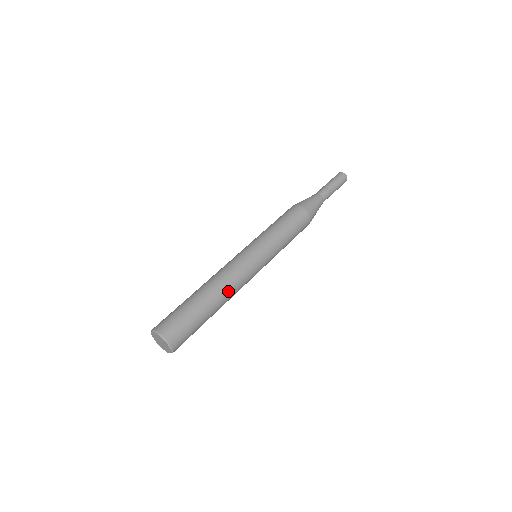
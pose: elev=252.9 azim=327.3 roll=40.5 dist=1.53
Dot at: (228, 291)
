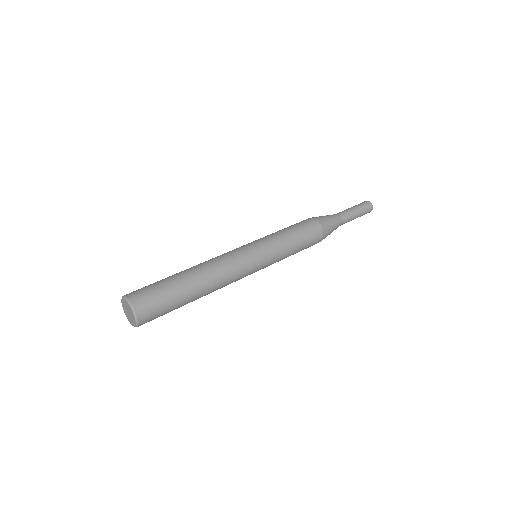
Dot at: (216, 284)
